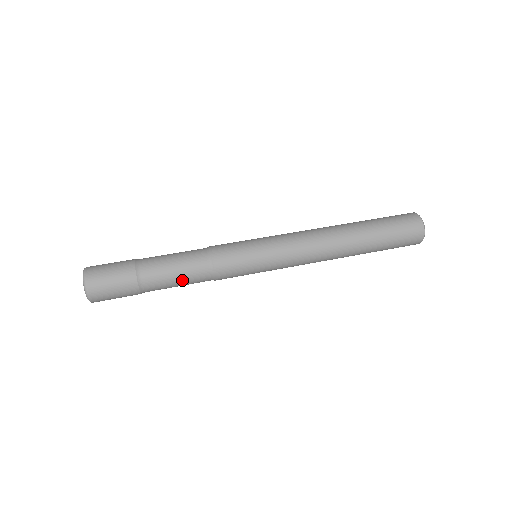
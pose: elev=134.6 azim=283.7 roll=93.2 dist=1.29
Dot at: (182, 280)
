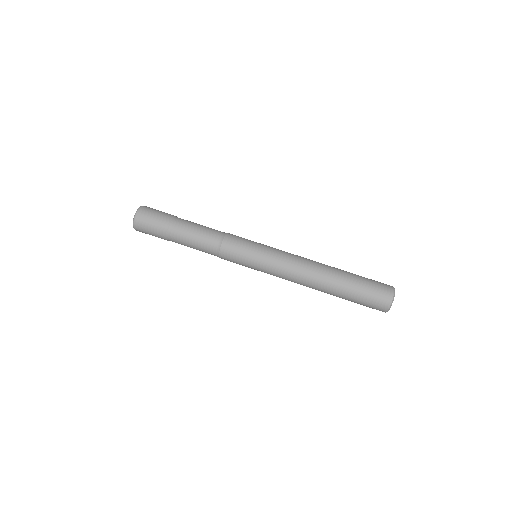
Dot at: (196, 247)
